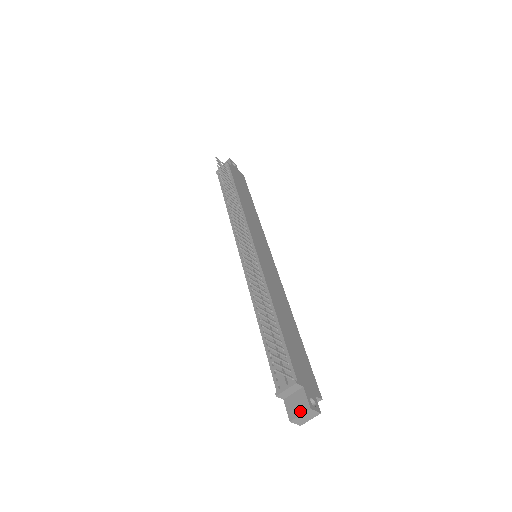
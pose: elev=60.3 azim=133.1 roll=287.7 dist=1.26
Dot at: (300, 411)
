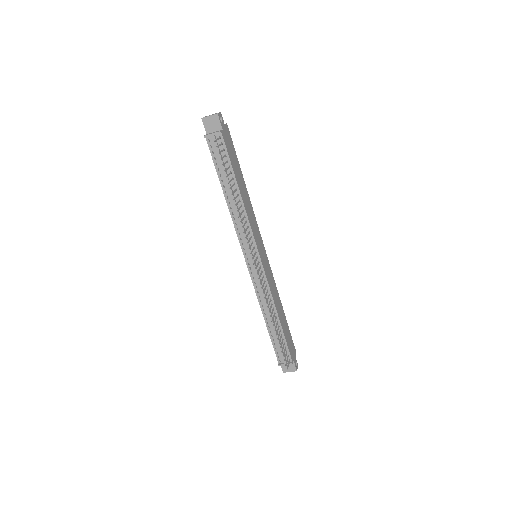
Dot at: (290, 371)
